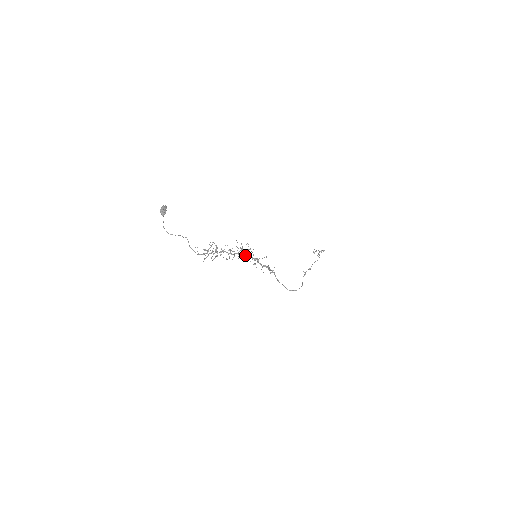
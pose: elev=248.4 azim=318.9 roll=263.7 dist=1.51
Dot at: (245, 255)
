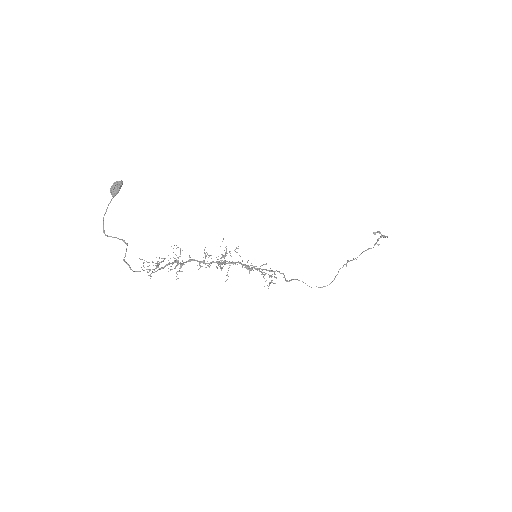
Dot at: occluded
